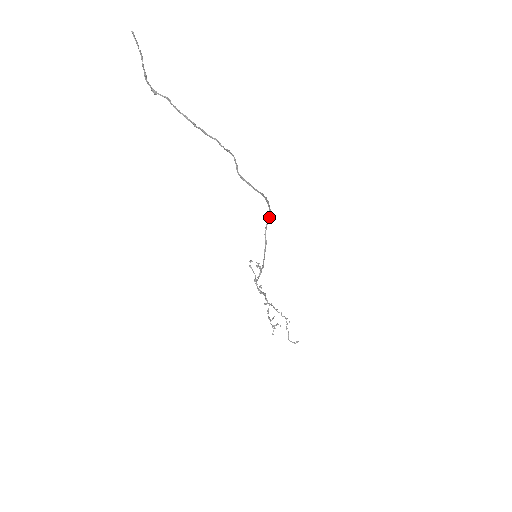
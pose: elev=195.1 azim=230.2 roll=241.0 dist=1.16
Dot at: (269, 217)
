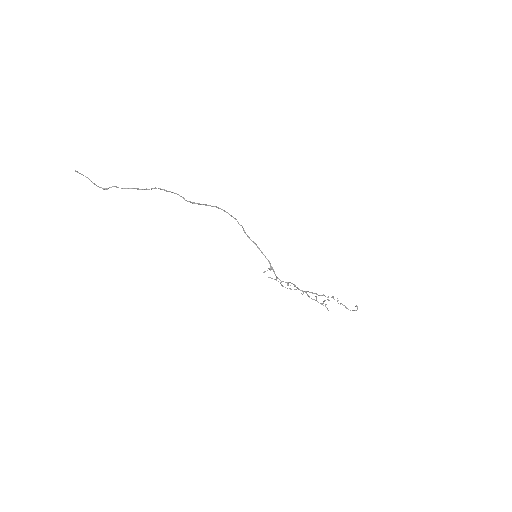
Dot at: (241, 225)
